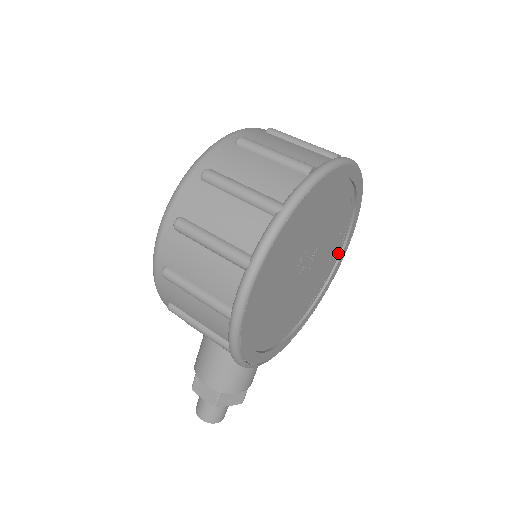
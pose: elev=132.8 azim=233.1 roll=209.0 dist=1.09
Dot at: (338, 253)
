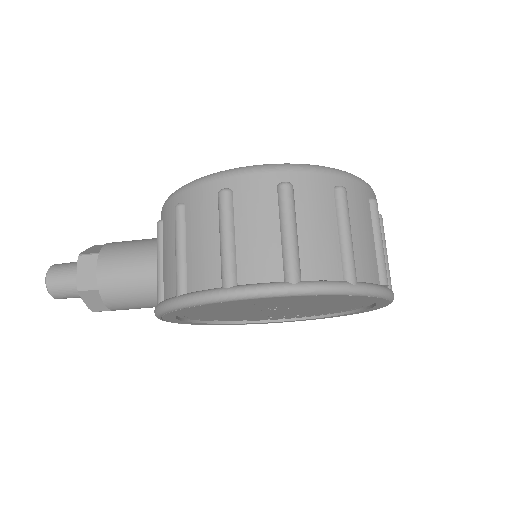
Dot at: (280, 318)
